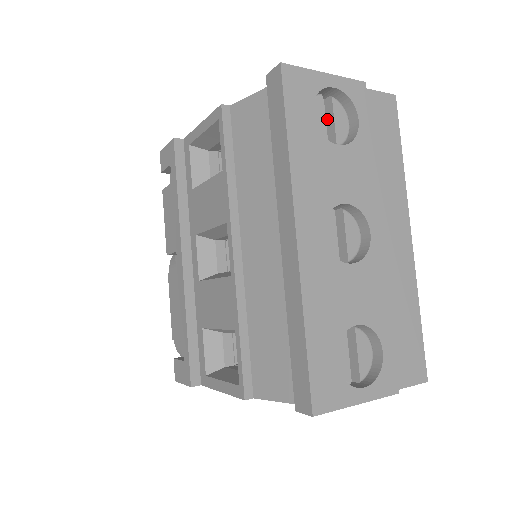
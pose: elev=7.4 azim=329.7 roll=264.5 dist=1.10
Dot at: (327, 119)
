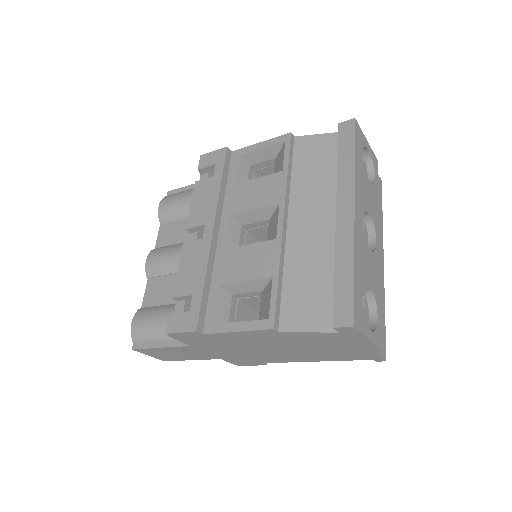
Dot at: occluded
